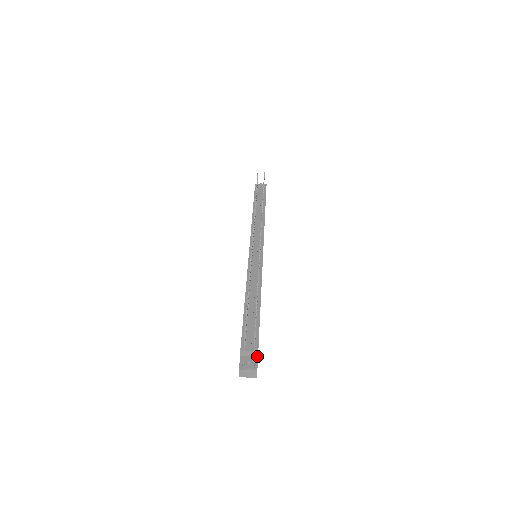
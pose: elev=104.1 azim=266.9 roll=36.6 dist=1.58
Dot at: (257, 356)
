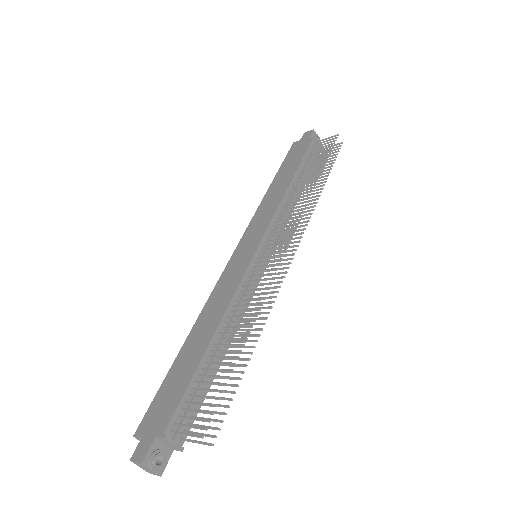
Dot at: (174, 449)
